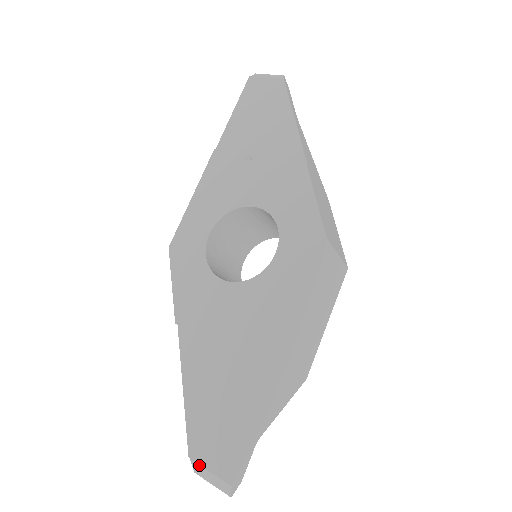
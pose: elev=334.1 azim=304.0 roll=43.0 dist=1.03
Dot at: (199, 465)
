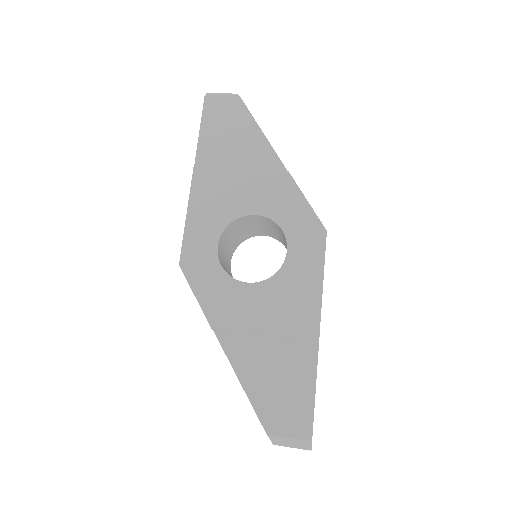
Dot at: (278, 437)
